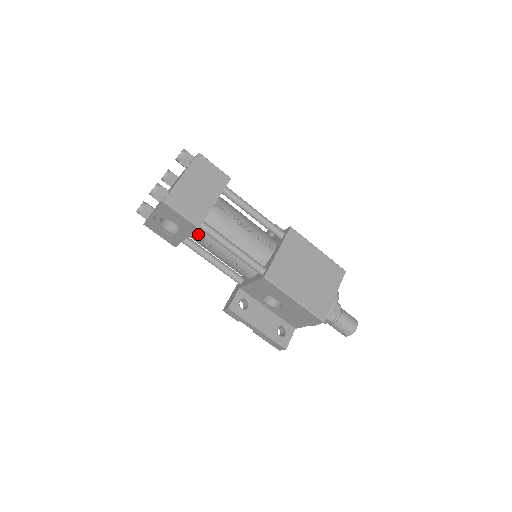
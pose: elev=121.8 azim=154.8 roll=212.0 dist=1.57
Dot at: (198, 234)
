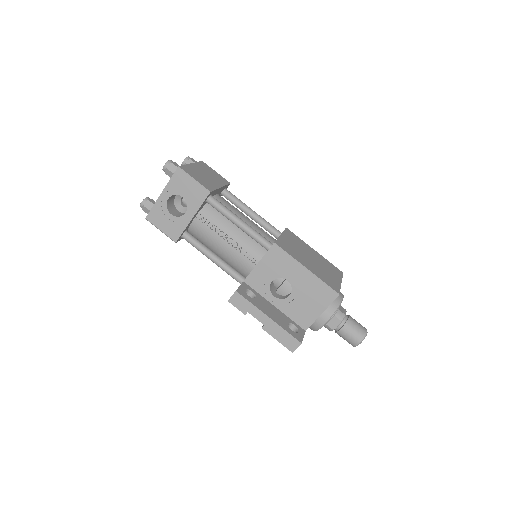
Dot at: (204, 216)
